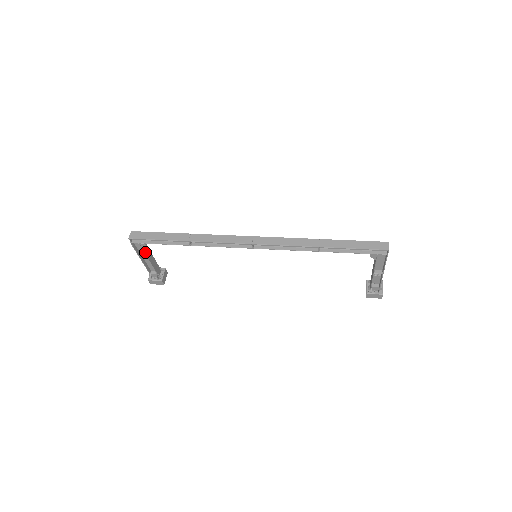
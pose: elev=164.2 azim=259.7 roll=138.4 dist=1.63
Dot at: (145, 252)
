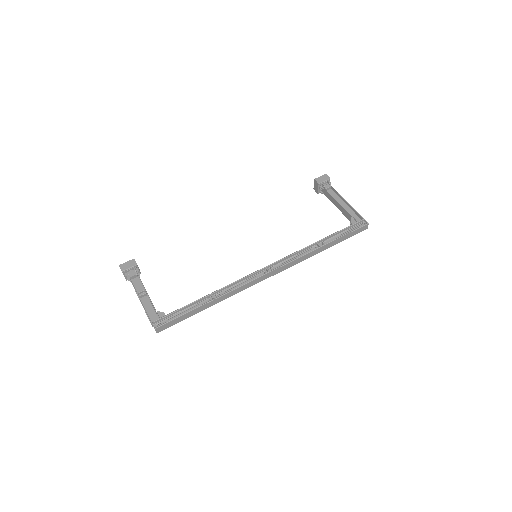
Dot at: occluded
